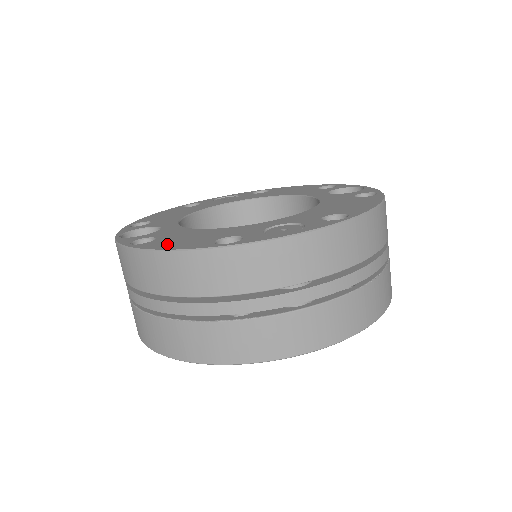
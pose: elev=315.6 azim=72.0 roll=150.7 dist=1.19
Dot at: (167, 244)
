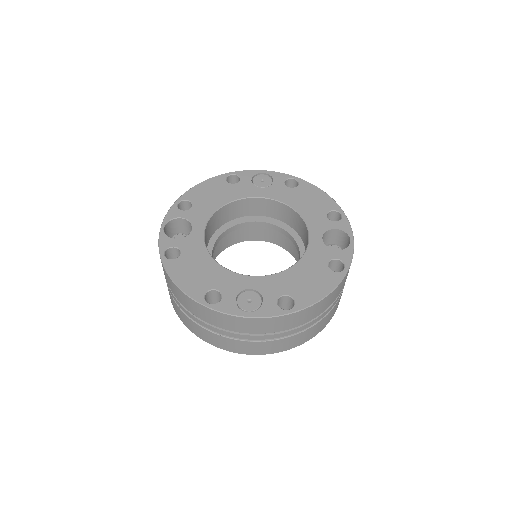
Dot at: (181, 274)
